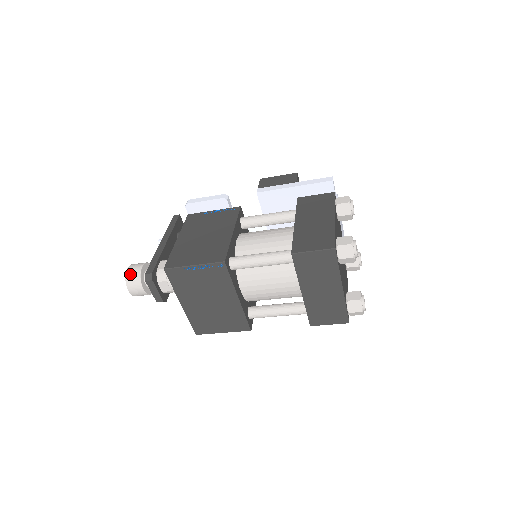
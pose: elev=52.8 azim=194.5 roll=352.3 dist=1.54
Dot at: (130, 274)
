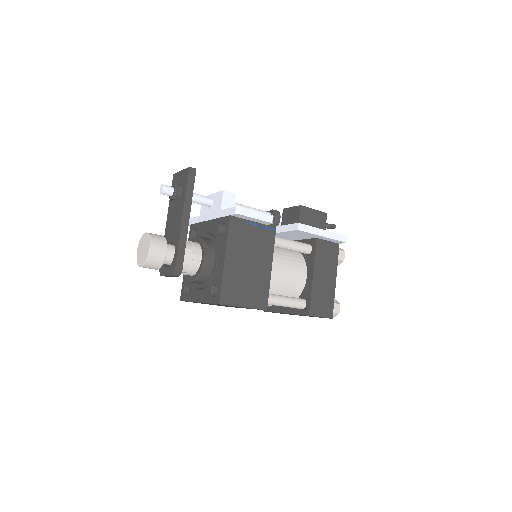
Dot at: (153, 258)
